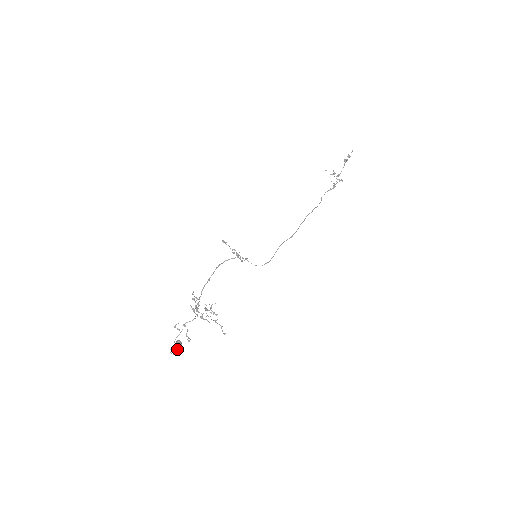
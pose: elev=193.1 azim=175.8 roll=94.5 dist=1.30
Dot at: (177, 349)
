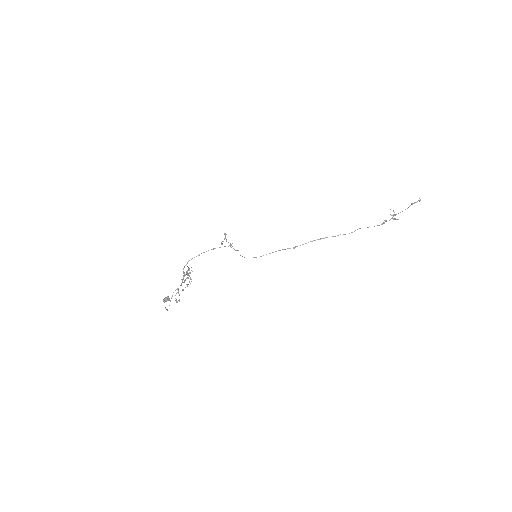
Dot at: (164, 301)
